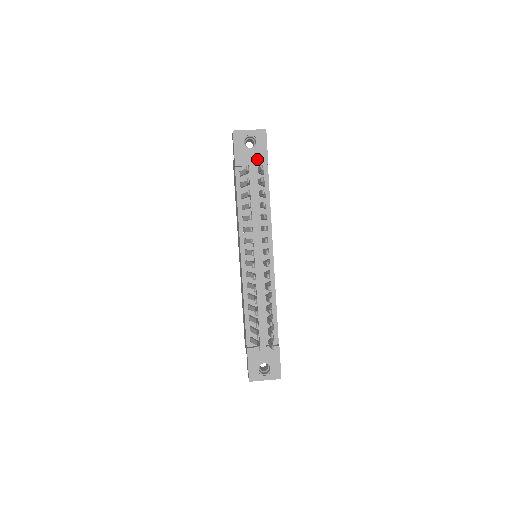
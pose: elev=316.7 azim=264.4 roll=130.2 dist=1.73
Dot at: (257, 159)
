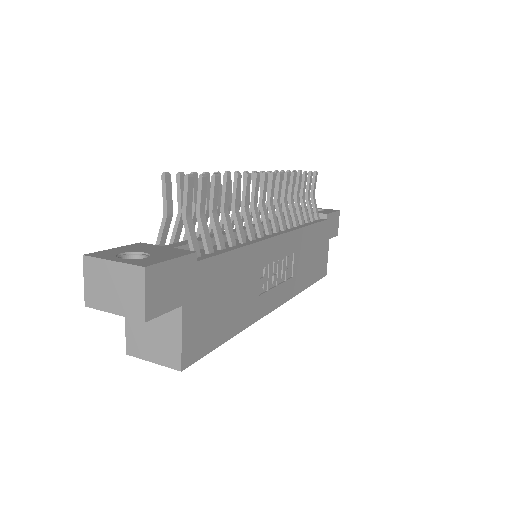
Dot at: occluded
